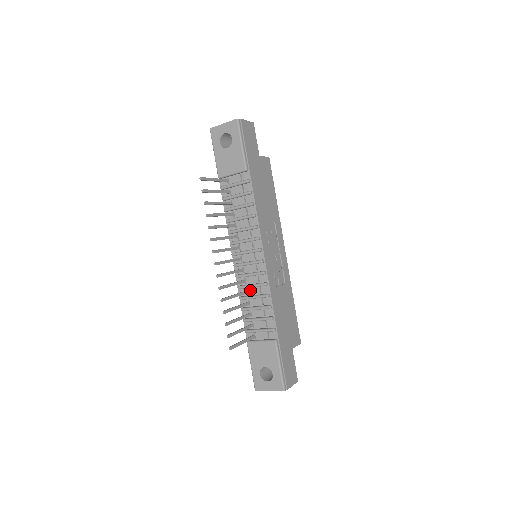
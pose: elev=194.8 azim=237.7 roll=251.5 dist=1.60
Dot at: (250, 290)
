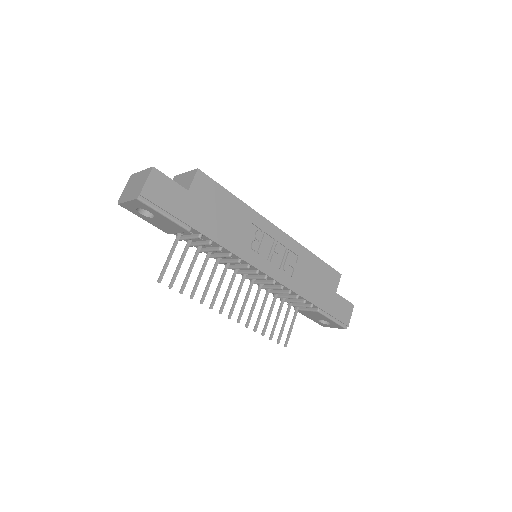
Dot at: occluded
